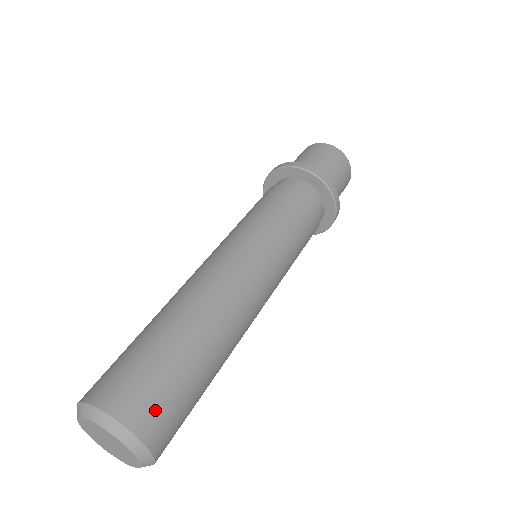
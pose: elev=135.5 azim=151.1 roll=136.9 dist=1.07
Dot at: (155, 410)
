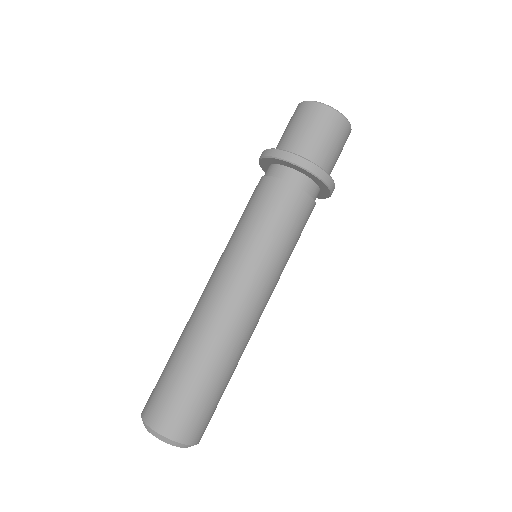
Dot at: (202, 427)
